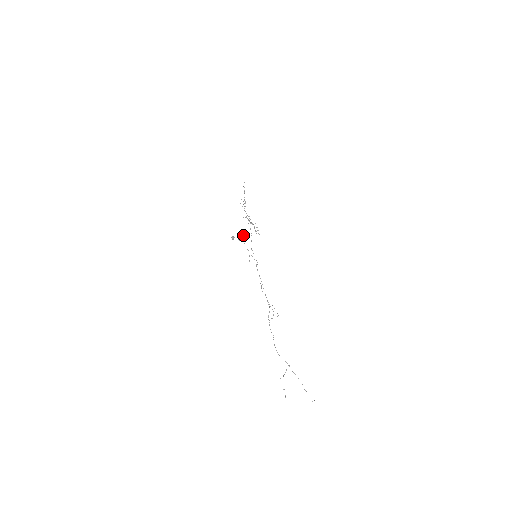
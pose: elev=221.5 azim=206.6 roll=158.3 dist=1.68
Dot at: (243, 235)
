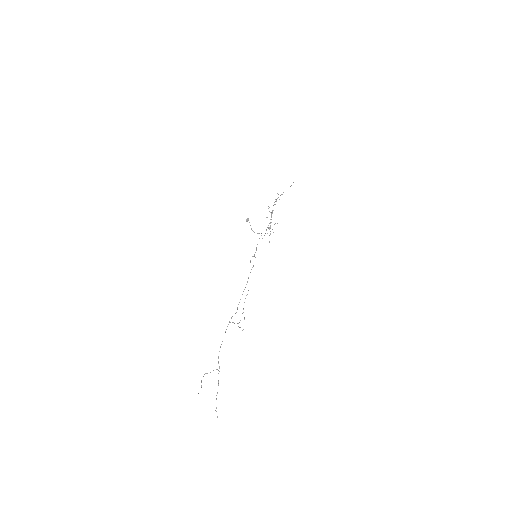
Dot at: occluded
